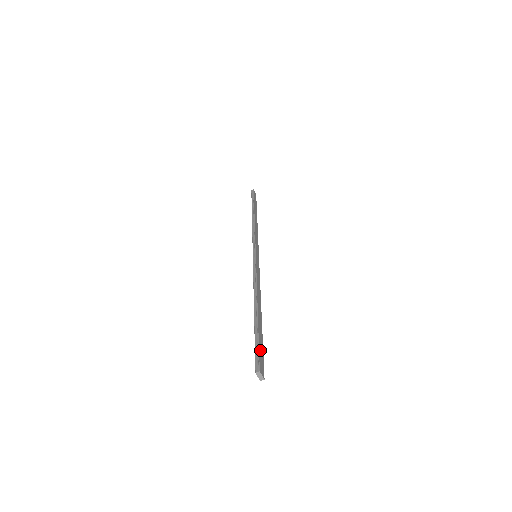
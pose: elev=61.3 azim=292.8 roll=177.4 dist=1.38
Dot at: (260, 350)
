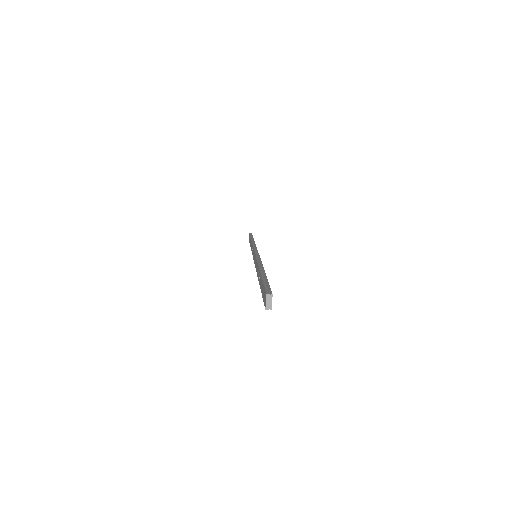
Dot at: occluded
